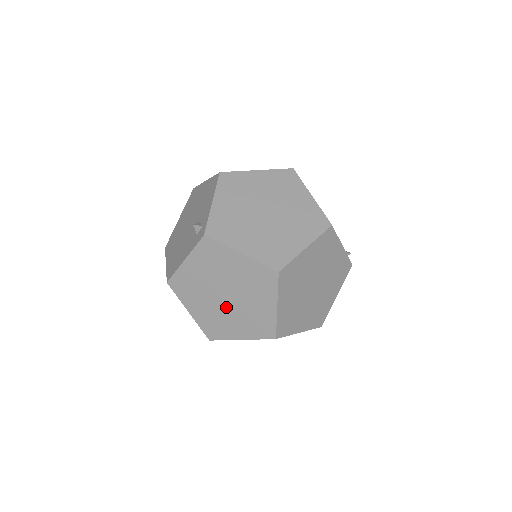
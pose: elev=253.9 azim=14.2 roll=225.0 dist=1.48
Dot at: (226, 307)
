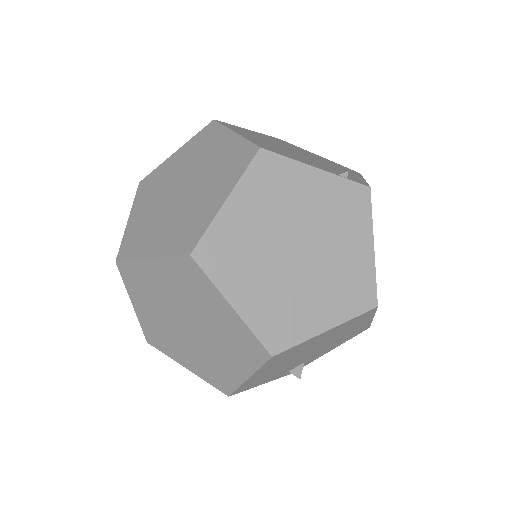
Dot at: (201, 341)
